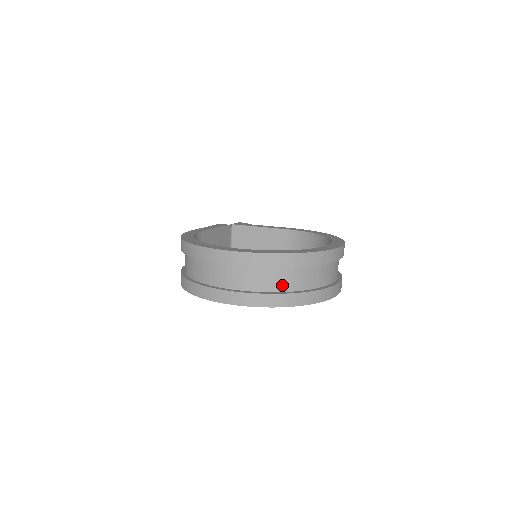
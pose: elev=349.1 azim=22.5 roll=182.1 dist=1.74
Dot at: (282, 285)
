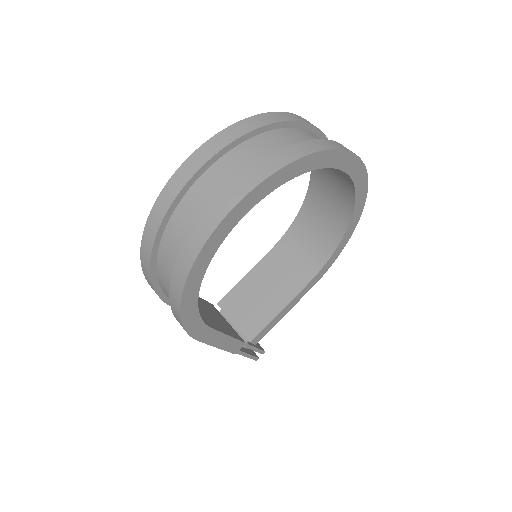
Dot at: (284, 146)
